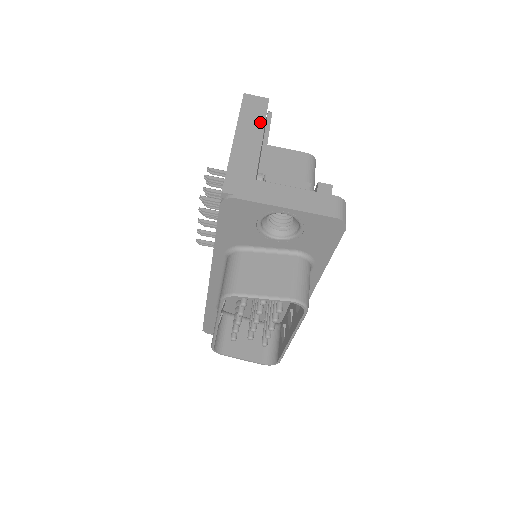
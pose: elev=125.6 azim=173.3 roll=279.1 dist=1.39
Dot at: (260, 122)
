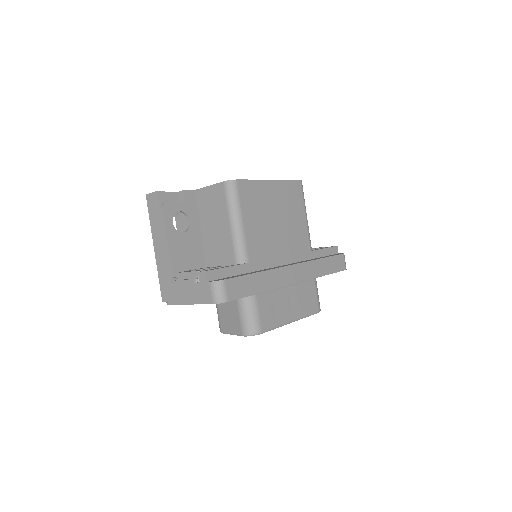
Dot at: (160, 223)
